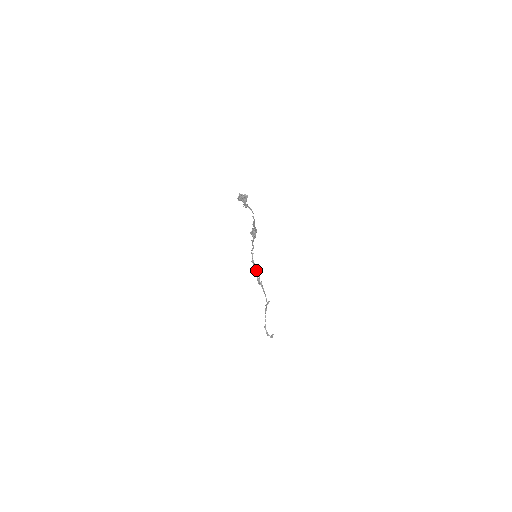
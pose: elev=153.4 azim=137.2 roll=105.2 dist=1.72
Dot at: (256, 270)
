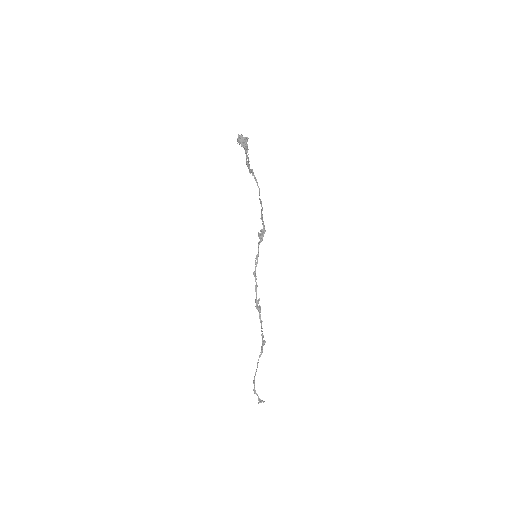
Dot at: occluded
